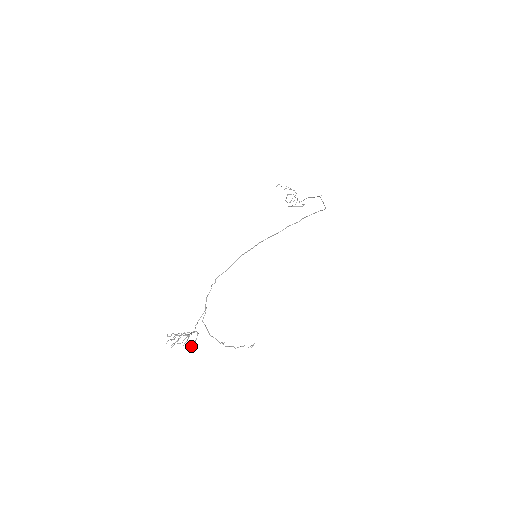
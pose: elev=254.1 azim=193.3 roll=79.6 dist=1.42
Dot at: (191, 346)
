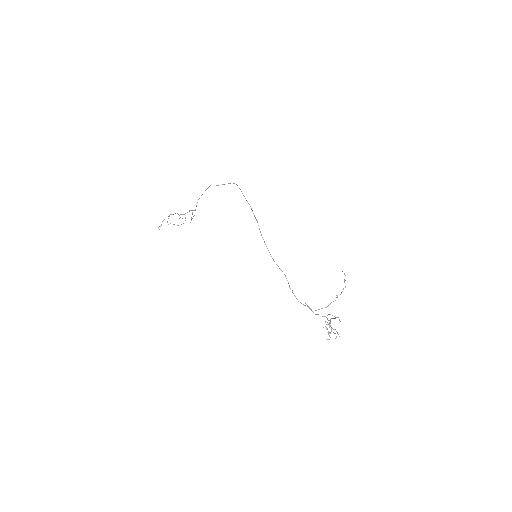
Dot at: occluded
